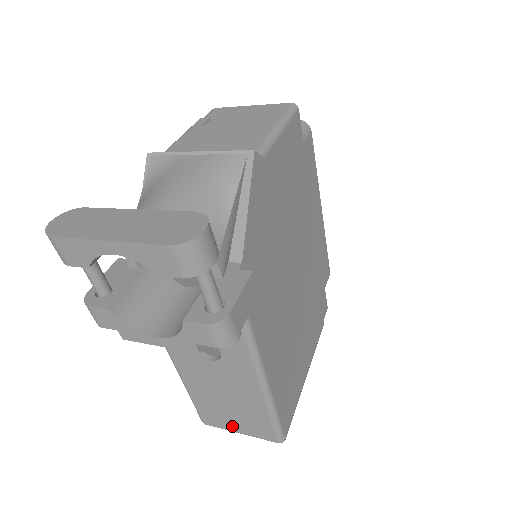
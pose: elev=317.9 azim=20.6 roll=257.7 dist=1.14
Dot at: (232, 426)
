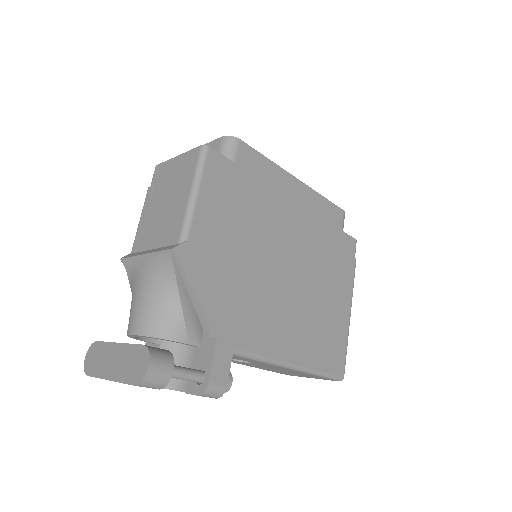
Dot at: occluded
